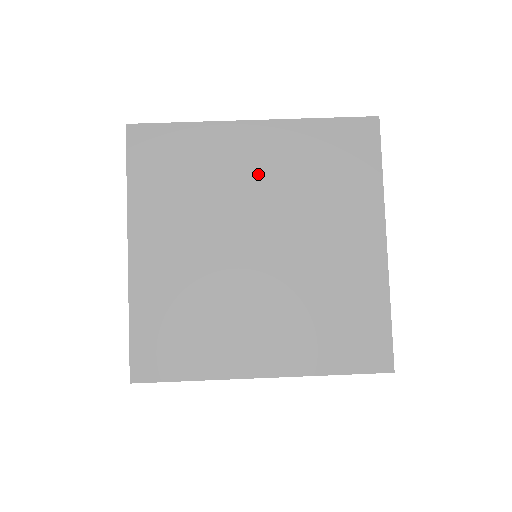
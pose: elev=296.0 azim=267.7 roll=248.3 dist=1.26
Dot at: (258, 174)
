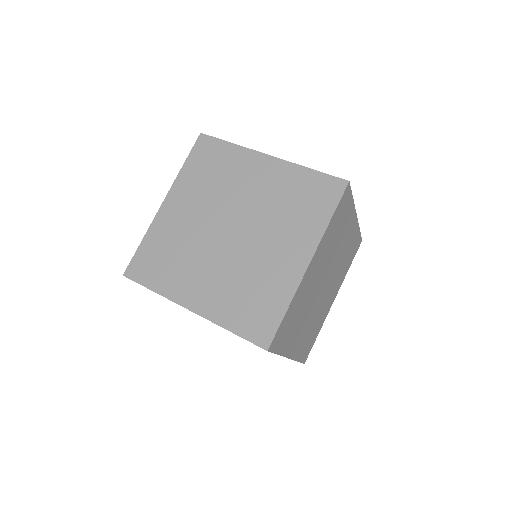
Dot at: (254, 188)
